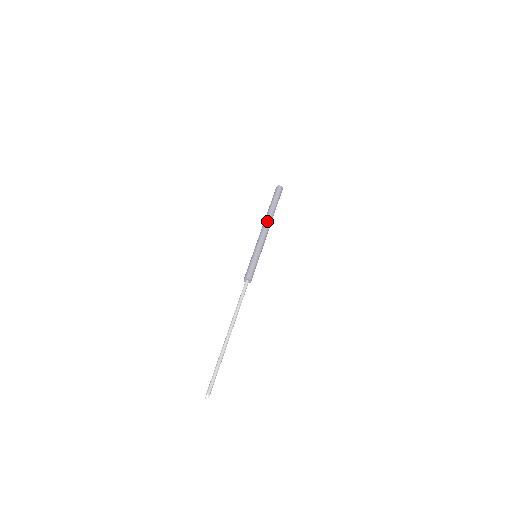
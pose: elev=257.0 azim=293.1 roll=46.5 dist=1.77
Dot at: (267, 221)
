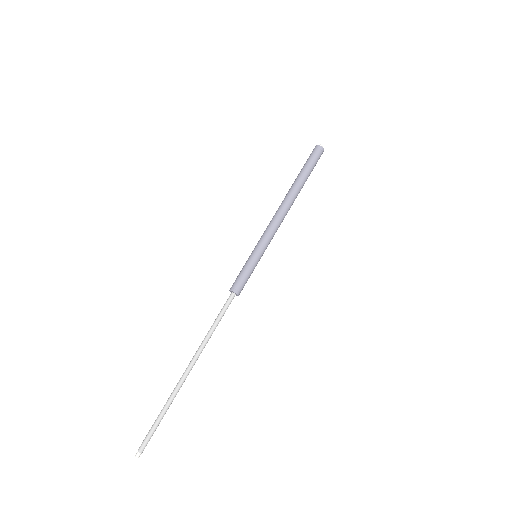
Dot at: (287, 204)
